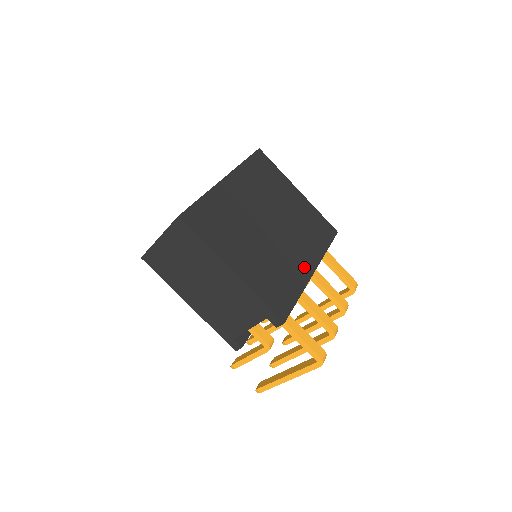
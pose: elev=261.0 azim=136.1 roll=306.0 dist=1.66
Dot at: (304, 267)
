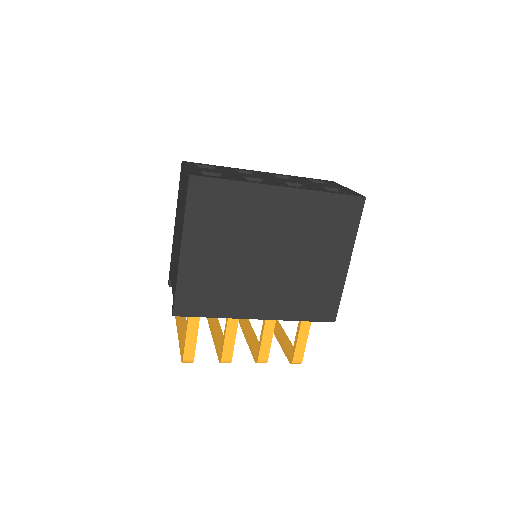
Dot at: (253, 308)
